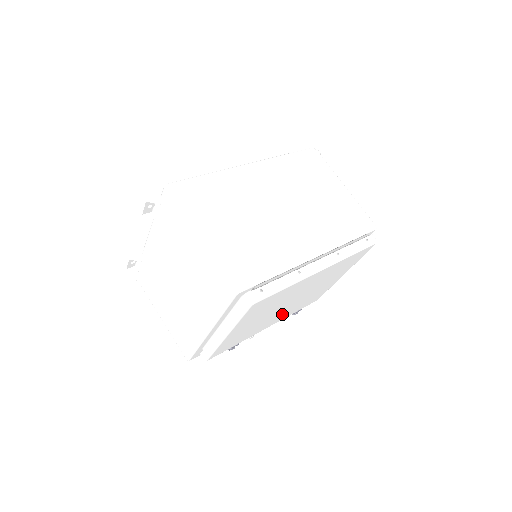
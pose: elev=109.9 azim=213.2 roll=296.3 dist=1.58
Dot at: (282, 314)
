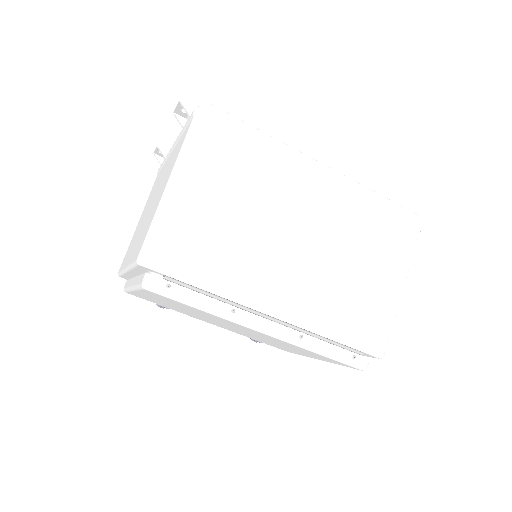
Dot at: occluded
